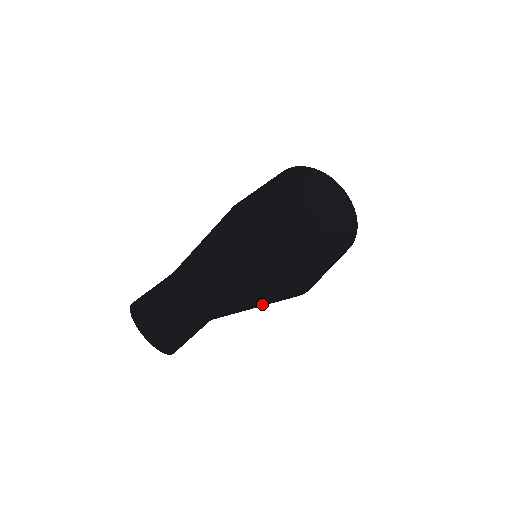
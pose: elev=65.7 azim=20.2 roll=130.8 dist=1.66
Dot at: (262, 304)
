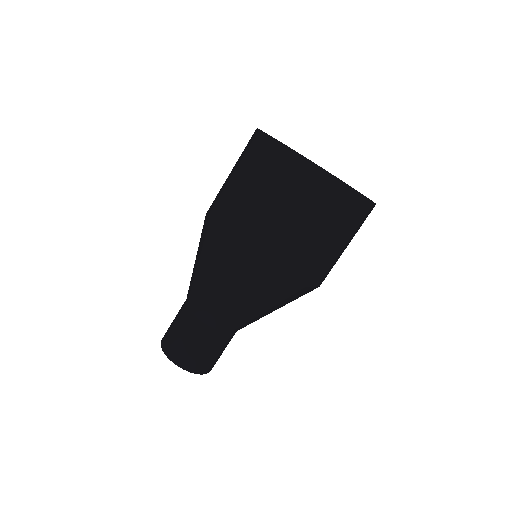
Dot at: occluded
